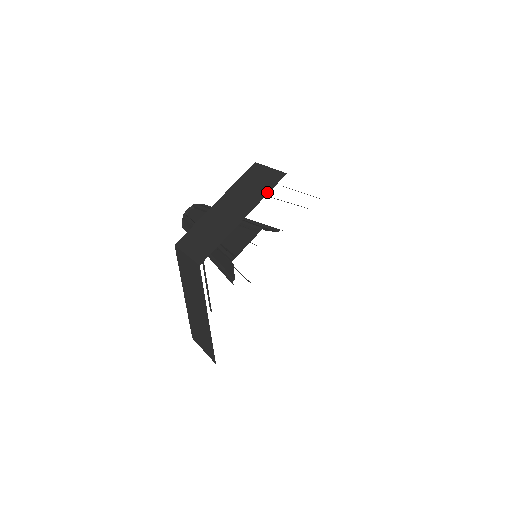
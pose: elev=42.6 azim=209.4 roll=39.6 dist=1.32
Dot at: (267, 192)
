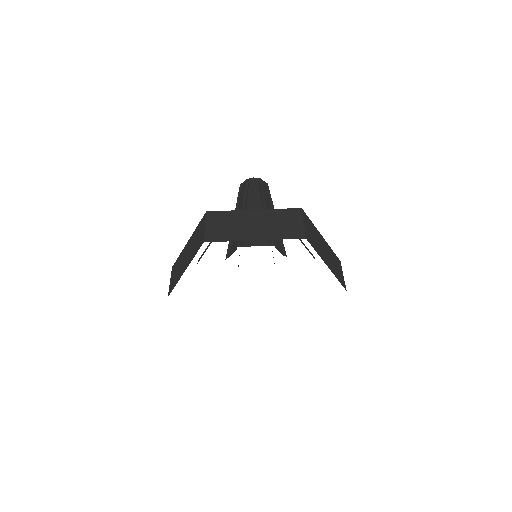
Dot at: (283, 238)
